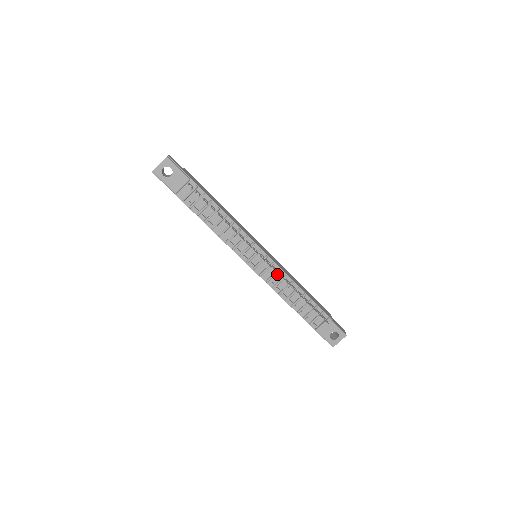
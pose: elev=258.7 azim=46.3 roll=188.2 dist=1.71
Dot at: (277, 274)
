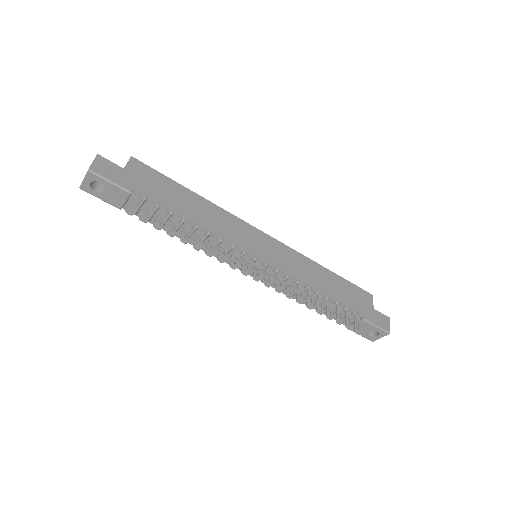
Dot at: occluded
